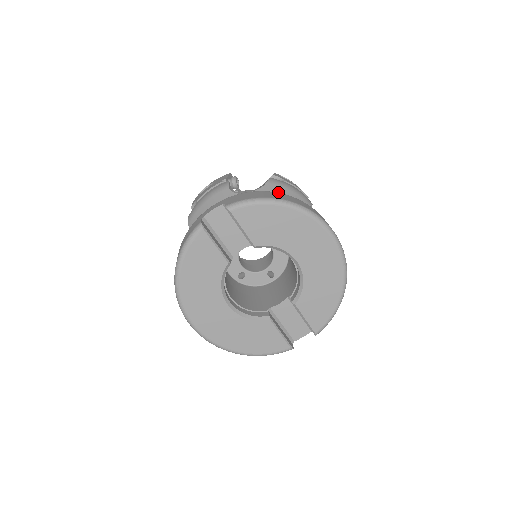
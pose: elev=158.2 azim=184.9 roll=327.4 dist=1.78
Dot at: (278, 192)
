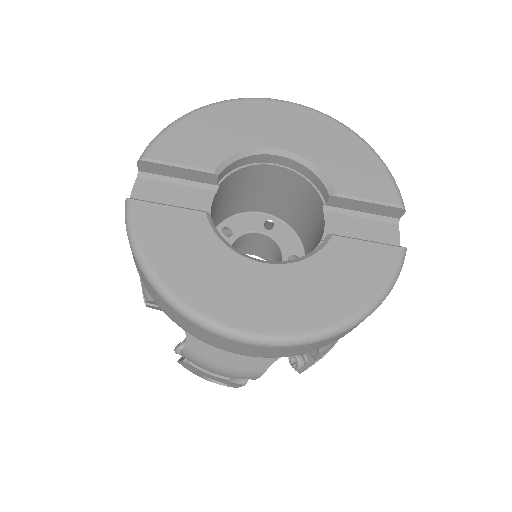
Dot at: occluded
